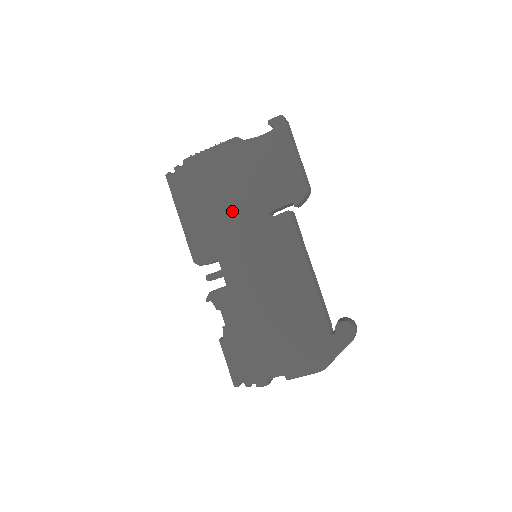
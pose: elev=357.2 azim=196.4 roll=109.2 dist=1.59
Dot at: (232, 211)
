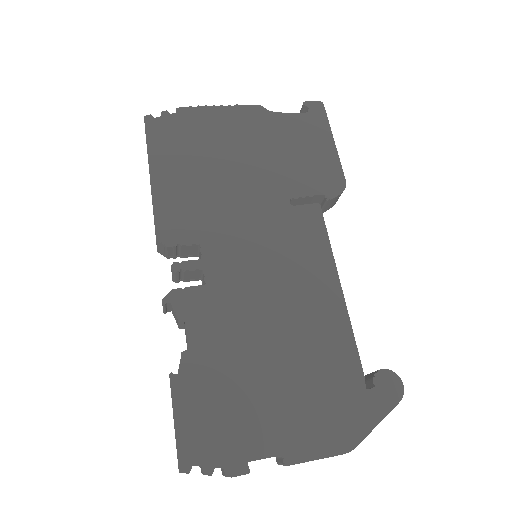
Dot at: (237, 184)
